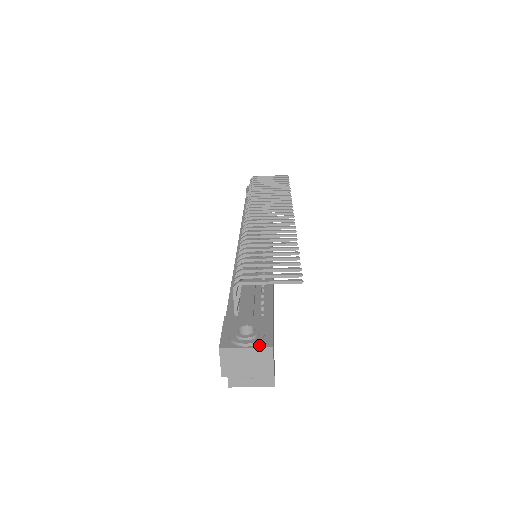
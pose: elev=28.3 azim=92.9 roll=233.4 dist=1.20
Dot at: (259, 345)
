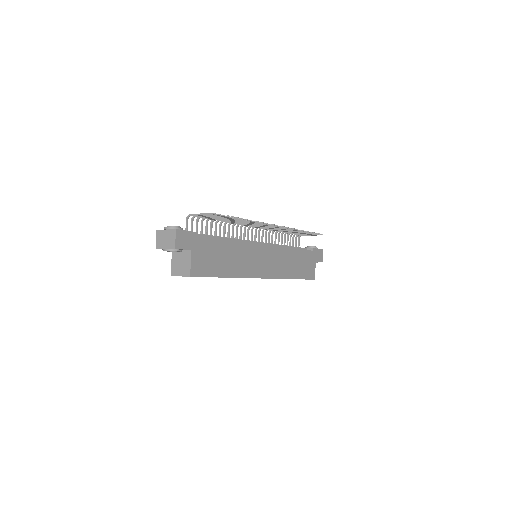
Dot at: (172, 229)
